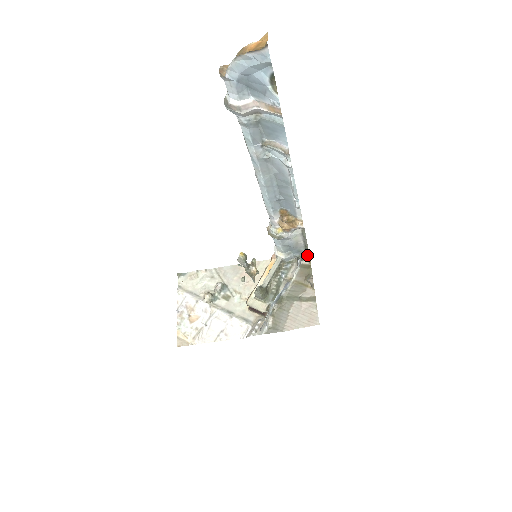
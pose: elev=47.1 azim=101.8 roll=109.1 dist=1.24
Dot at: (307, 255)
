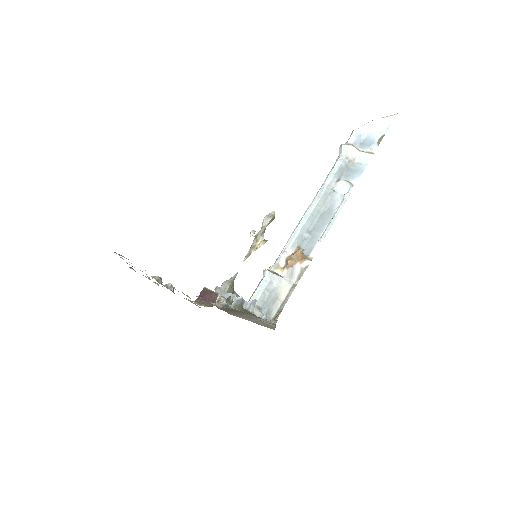
Dot at: (276, 316)
